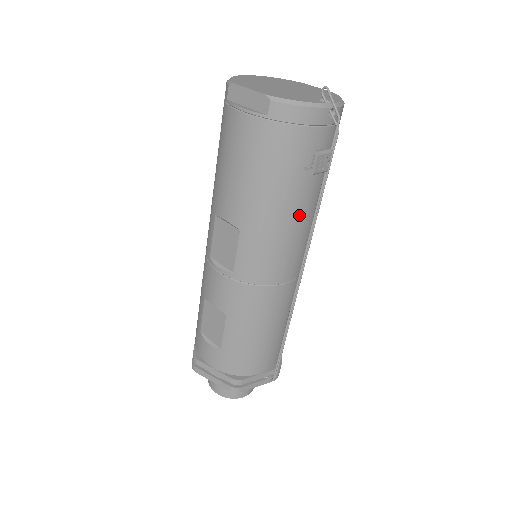
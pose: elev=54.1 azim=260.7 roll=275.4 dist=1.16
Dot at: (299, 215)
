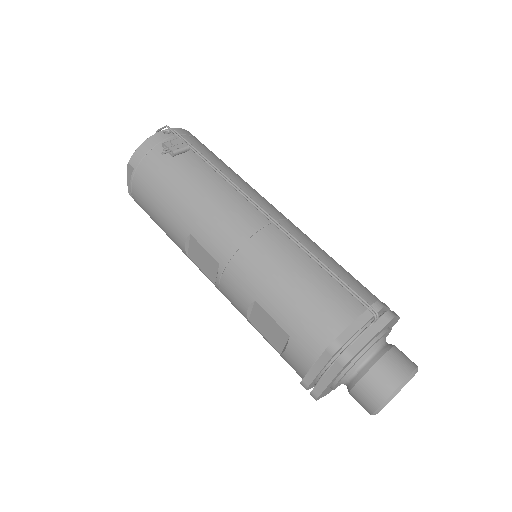
Dot at: (210, 184)
